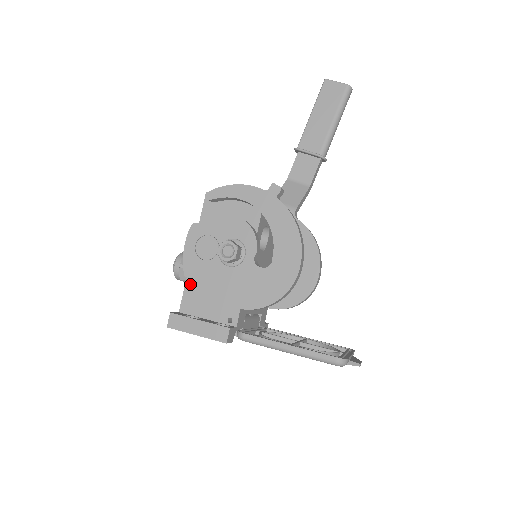
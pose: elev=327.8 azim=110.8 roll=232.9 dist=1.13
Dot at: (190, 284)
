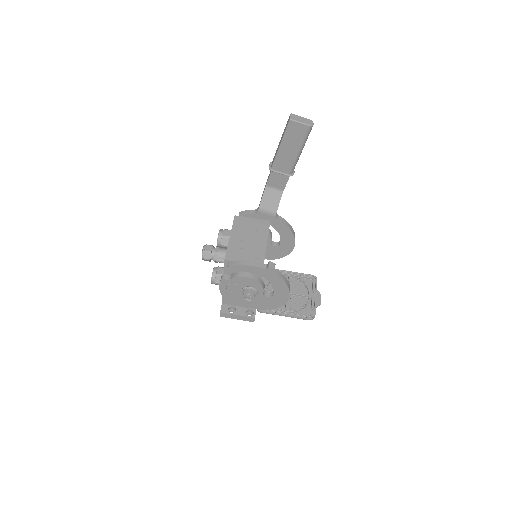
Dot at: occluded
